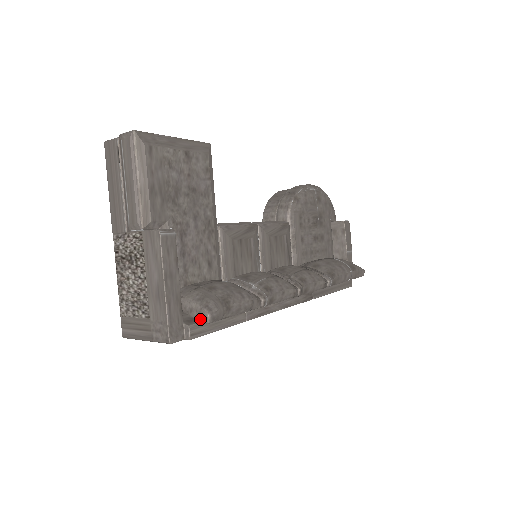
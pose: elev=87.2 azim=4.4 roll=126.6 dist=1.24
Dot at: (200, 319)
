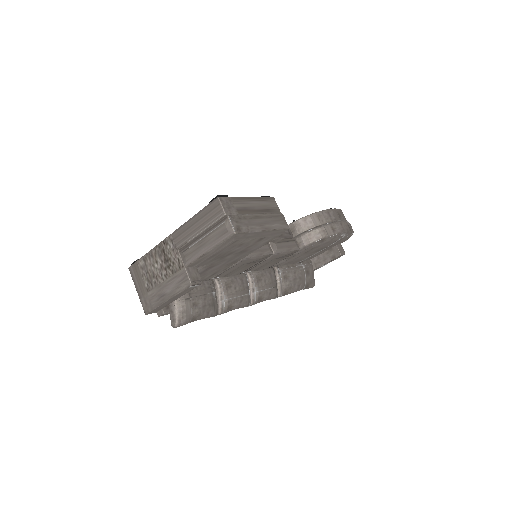
Dot at: (171, 320)
